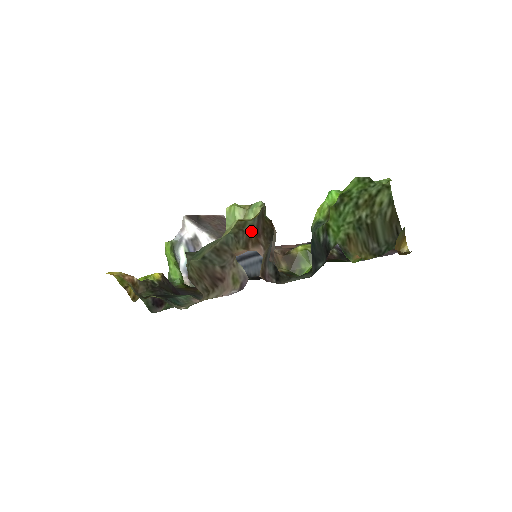
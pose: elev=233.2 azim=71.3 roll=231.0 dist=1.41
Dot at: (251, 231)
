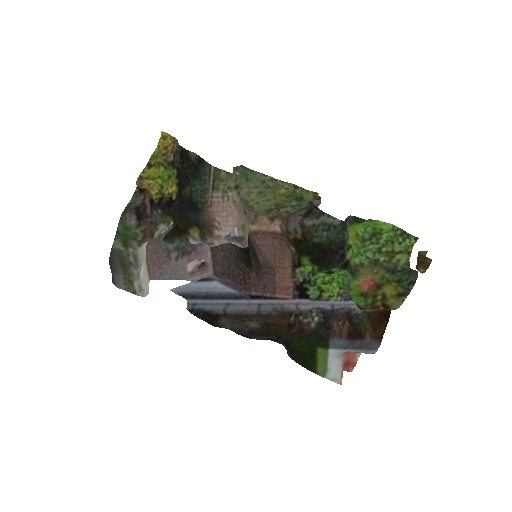
Dot at: (285, 214)
